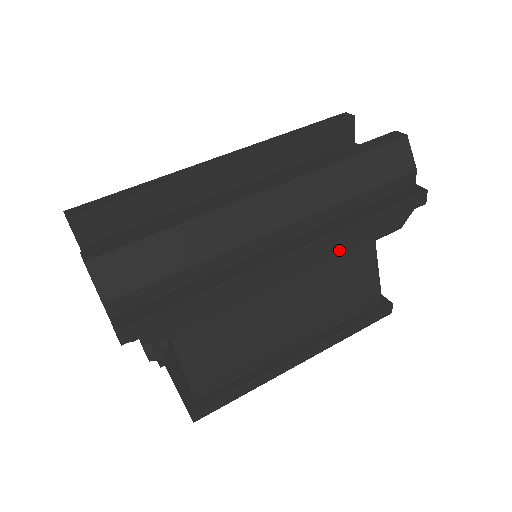
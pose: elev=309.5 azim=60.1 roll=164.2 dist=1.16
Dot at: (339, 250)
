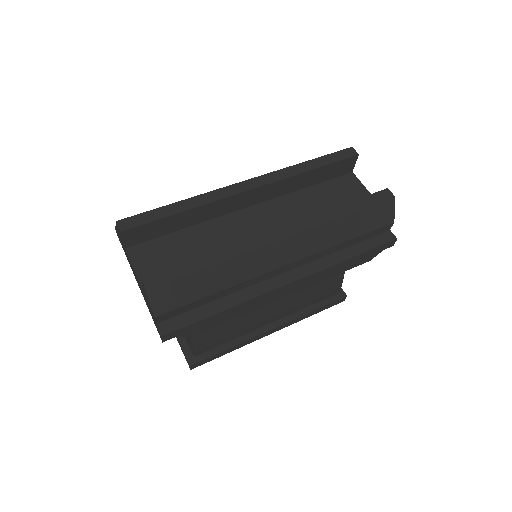
Dot at: (323, 277)
